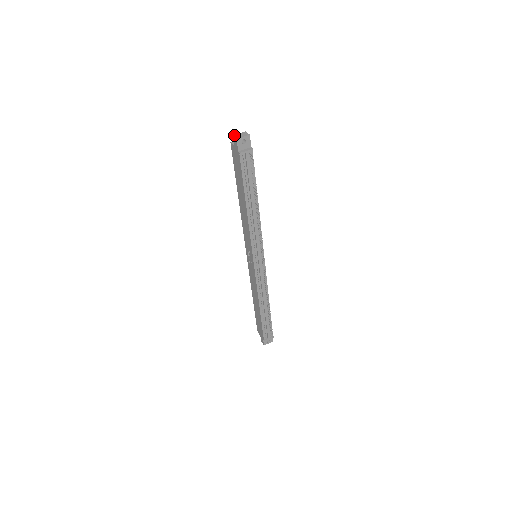
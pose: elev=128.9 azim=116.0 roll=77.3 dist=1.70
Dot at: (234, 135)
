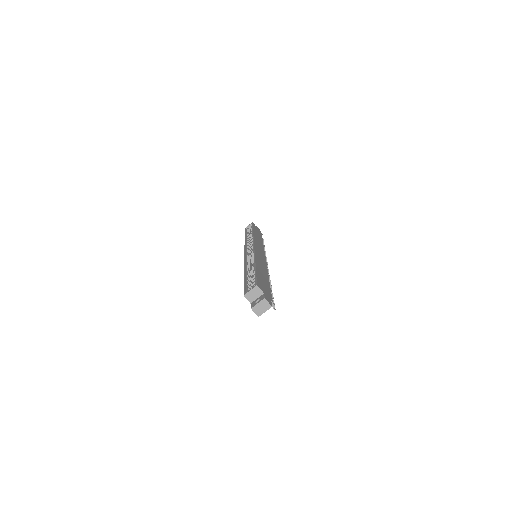
Dot at: (253, 309)
